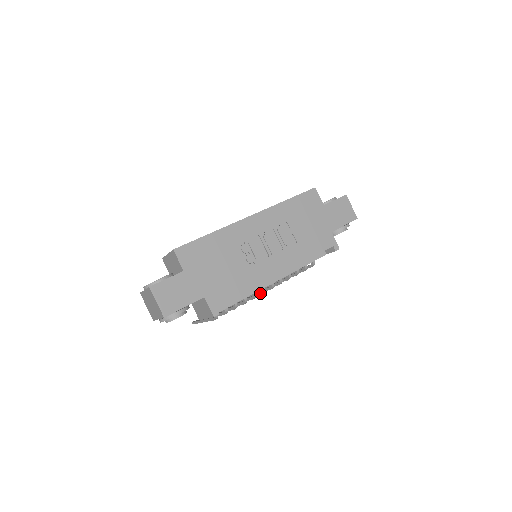
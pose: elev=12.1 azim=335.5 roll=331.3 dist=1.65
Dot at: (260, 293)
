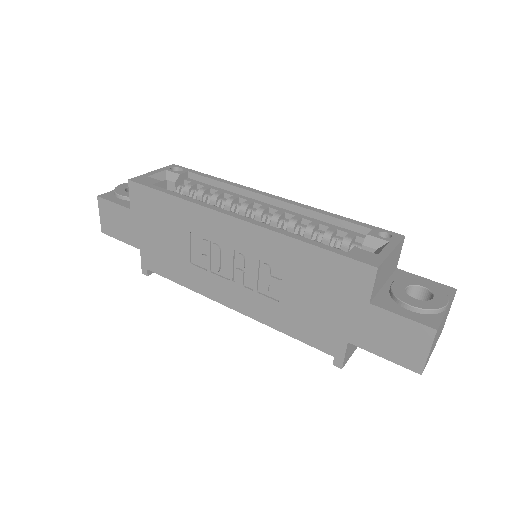
Dot at: occluded
